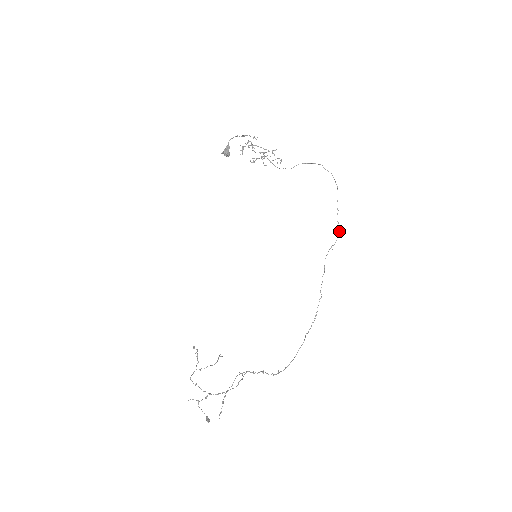
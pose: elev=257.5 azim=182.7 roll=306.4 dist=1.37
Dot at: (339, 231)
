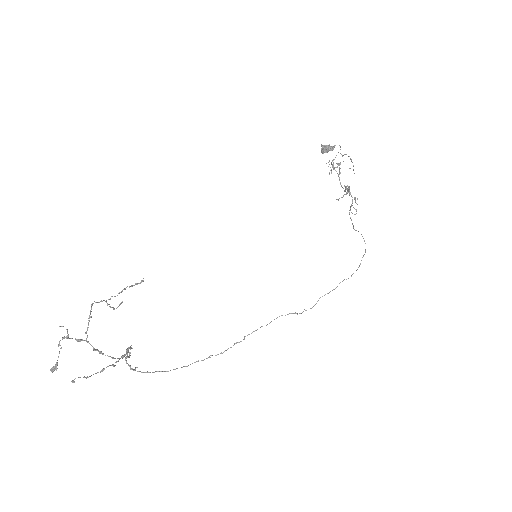
Dot at: (311, 308)
